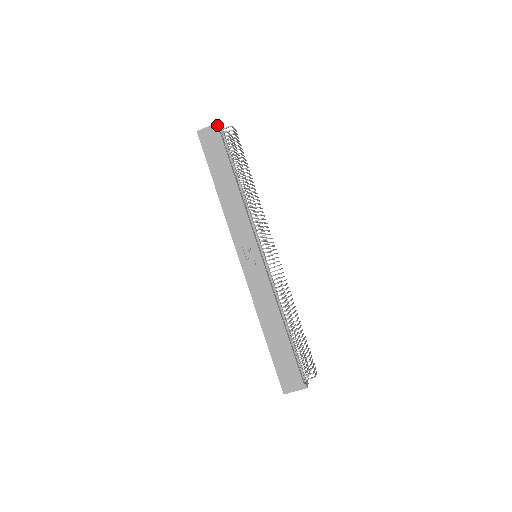
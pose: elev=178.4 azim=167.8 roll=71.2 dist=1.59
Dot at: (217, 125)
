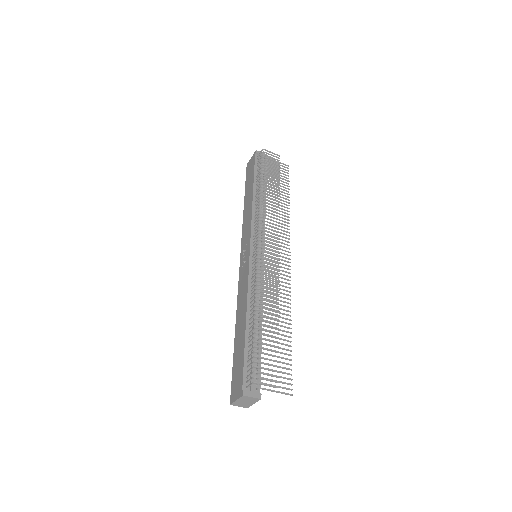
Dot at: (255, 153)
